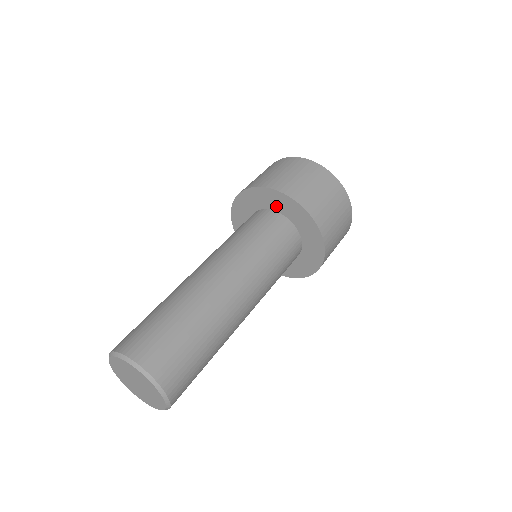
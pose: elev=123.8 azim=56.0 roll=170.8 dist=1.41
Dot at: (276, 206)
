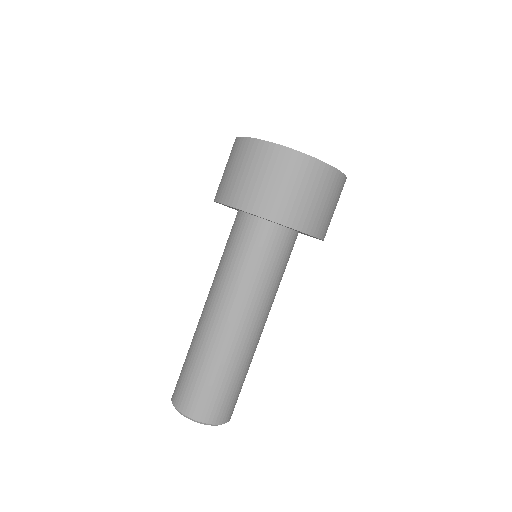
Dot at: occluded
